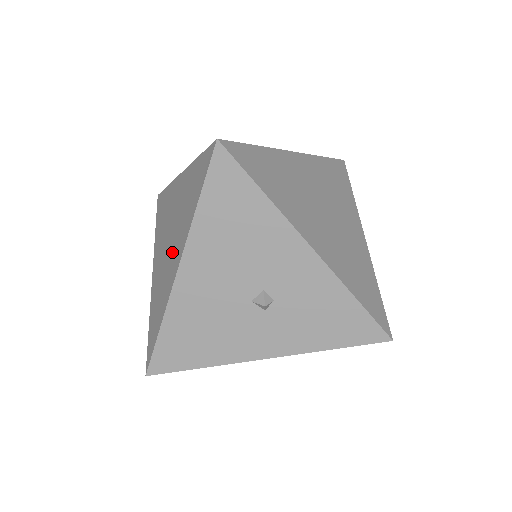
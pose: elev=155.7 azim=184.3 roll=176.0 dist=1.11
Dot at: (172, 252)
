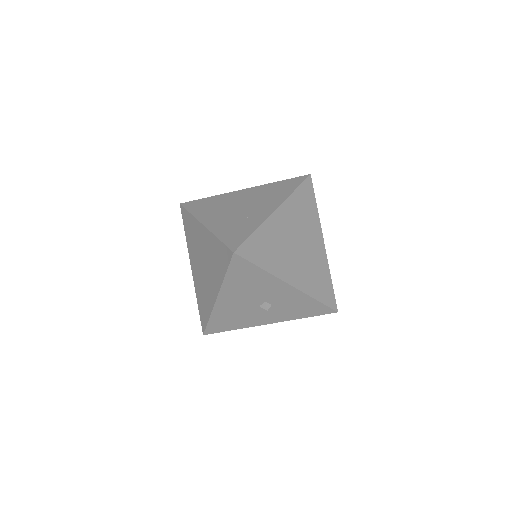
Dot at: (209, 280)
